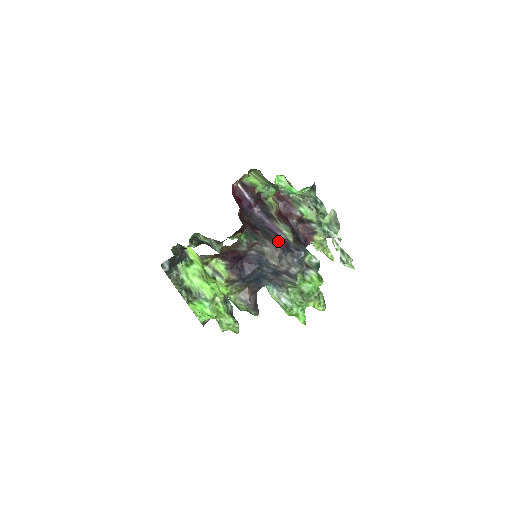
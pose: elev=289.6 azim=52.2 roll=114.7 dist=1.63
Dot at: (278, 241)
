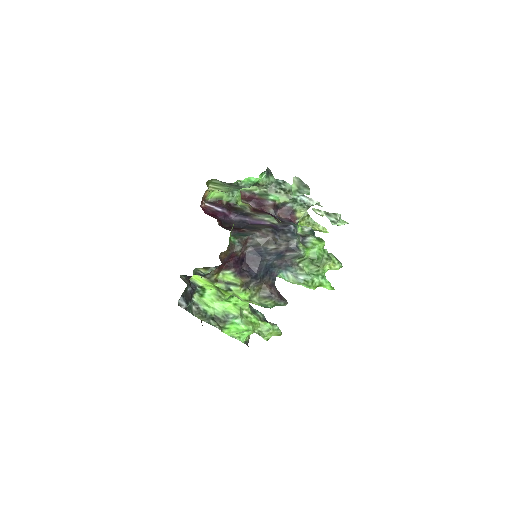
Dot at: (265, 228)
